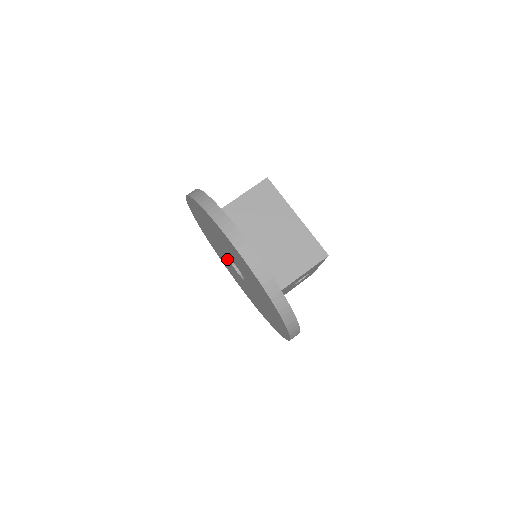
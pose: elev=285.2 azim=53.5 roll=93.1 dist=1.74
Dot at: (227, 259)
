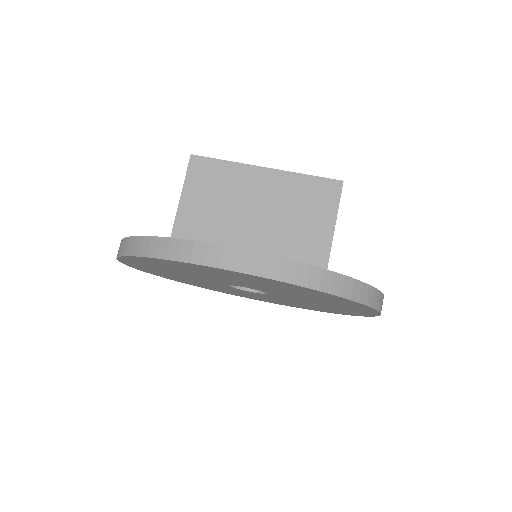
Dot at: (226, 287)
